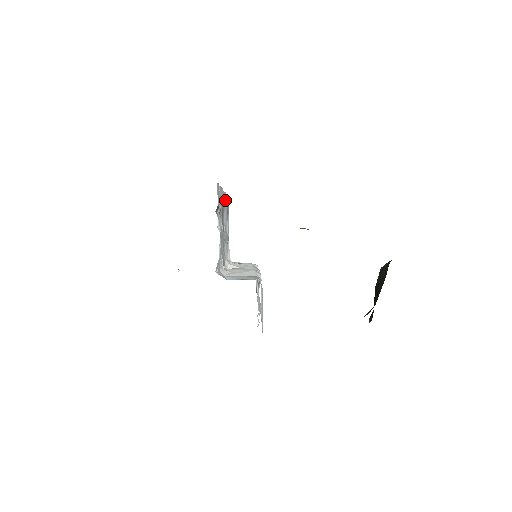
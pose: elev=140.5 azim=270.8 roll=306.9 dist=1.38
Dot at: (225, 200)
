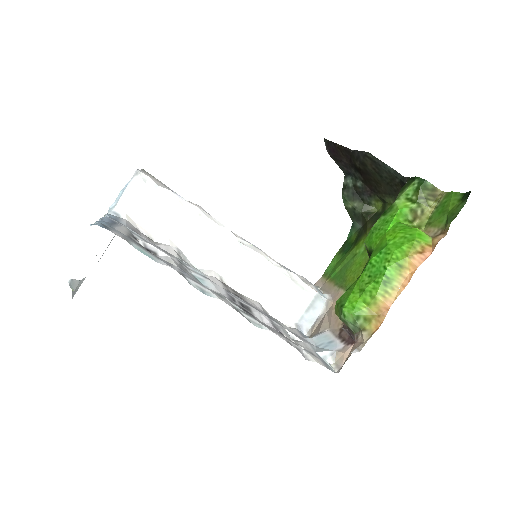
Dot at: (225, 301)
